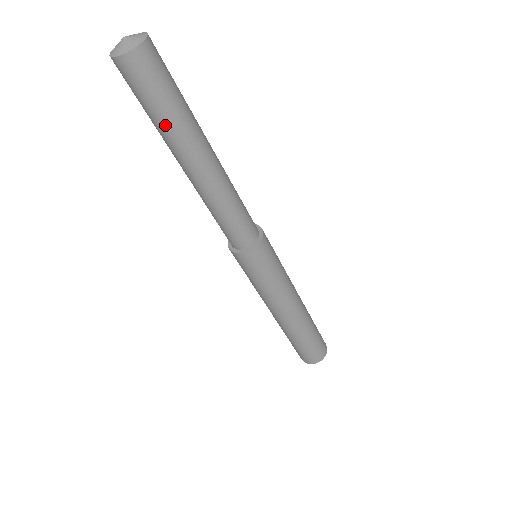
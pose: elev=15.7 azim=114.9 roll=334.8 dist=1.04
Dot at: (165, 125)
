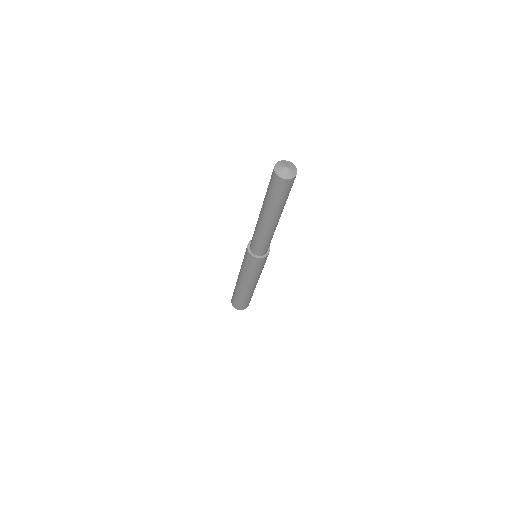
Dot at: (281, 205)
